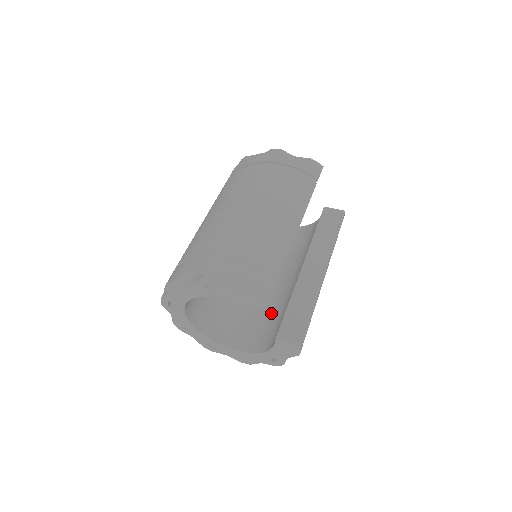
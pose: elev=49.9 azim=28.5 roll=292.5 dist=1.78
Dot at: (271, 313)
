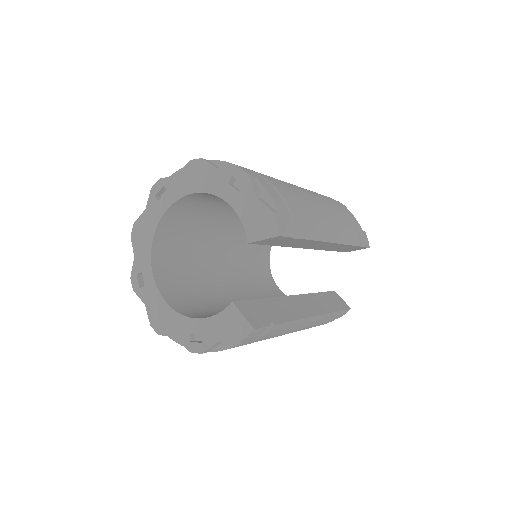
Dot at: occluded
